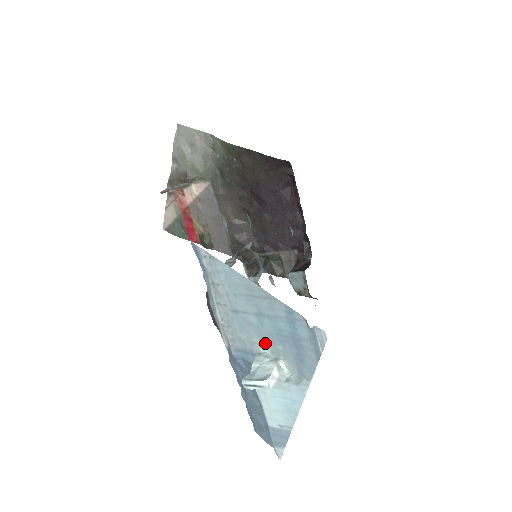
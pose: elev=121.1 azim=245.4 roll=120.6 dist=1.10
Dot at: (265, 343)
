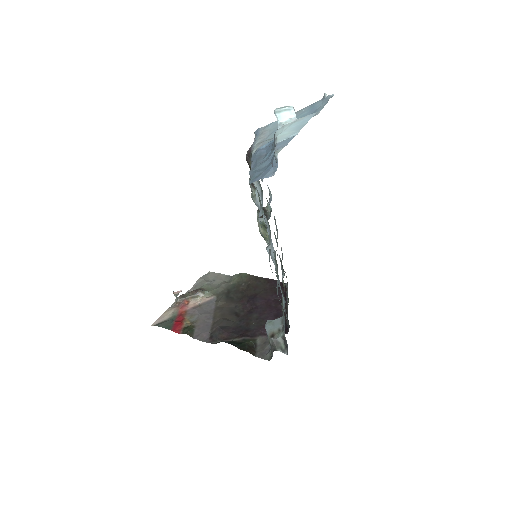
Dot at: occluded
